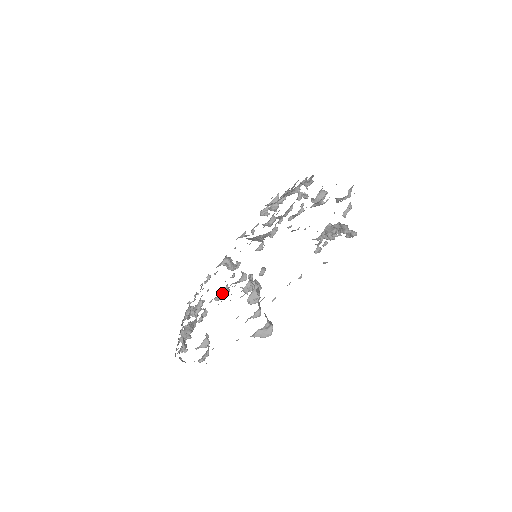
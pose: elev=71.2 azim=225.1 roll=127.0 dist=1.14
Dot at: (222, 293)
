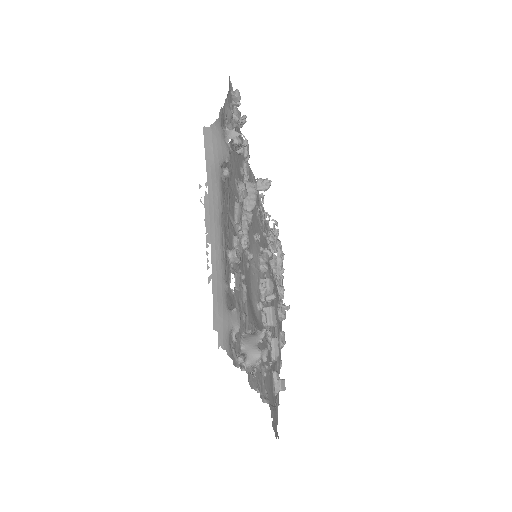
Dot at: (269, 259)
